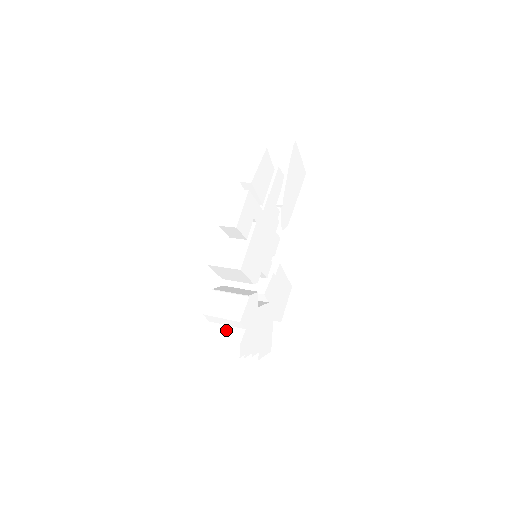
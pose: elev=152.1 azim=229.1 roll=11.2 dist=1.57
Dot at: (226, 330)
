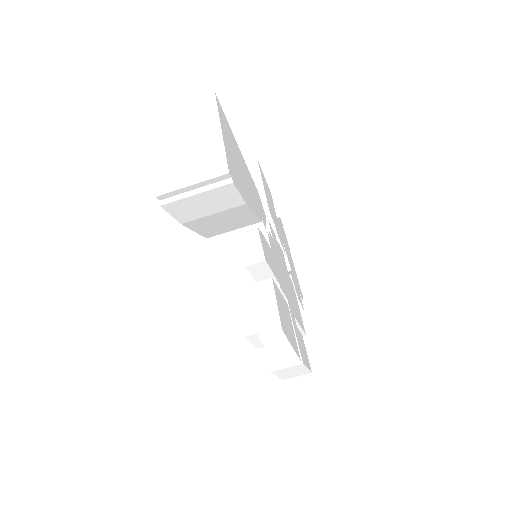
Dot at: occluded
